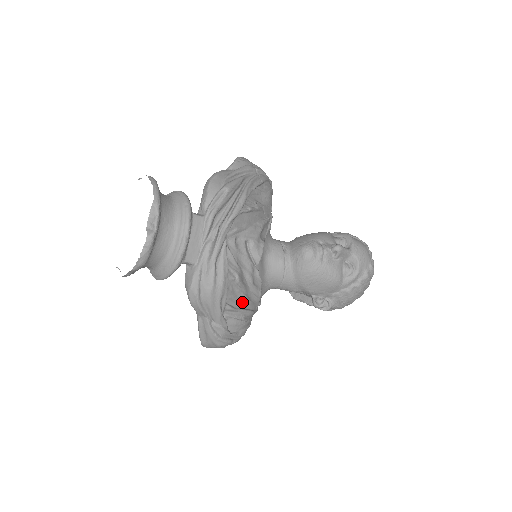
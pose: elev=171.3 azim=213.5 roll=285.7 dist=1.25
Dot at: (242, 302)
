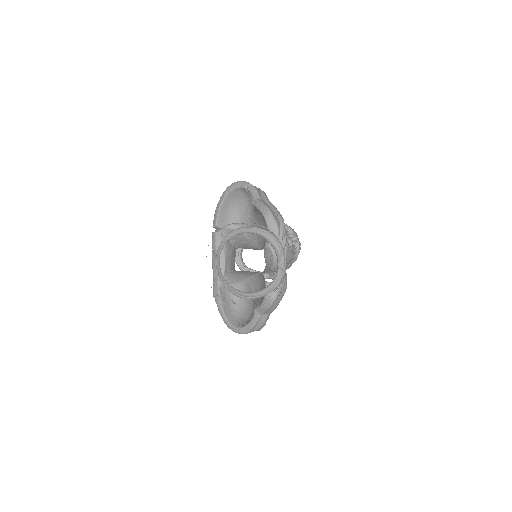
Dot at: occluded
